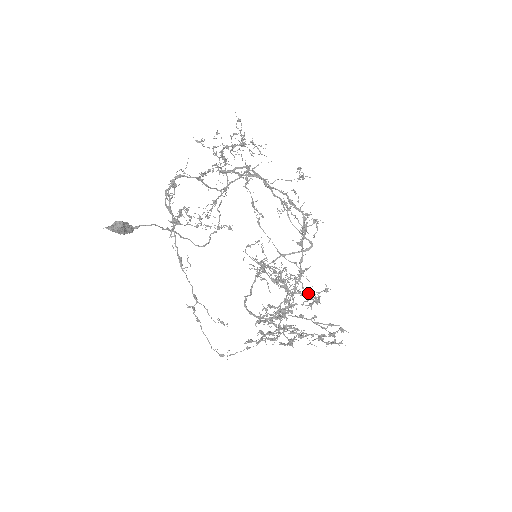
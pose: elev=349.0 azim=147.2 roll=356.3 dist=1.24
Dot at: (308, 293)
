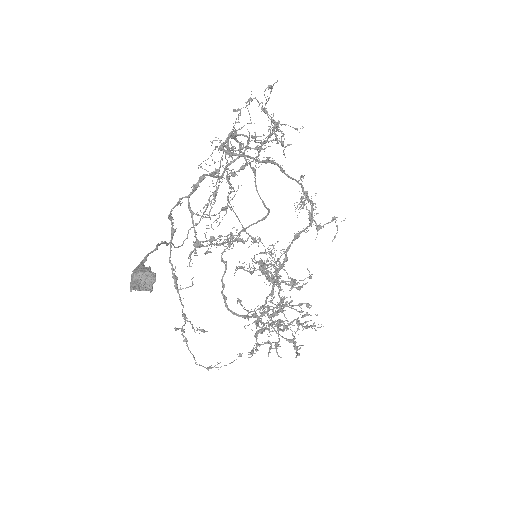
Dot at: (294, 282)
